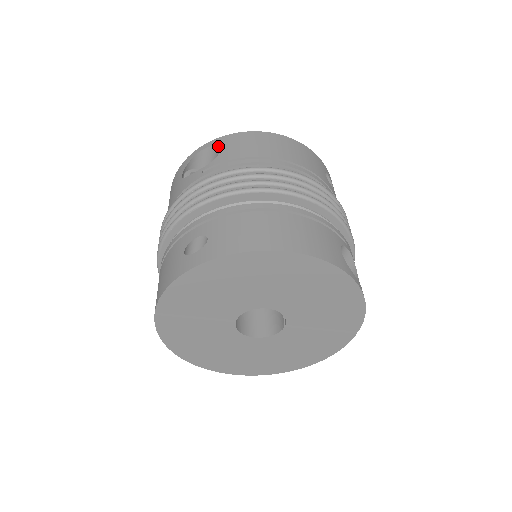
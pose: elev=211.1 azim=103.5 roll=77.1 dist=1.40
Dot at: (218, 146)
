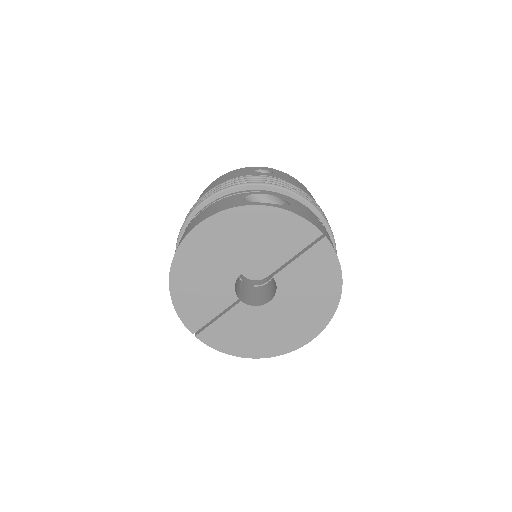
Dot at: occluded
